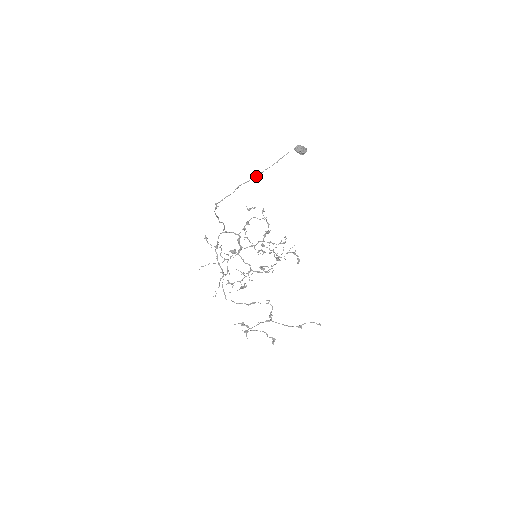
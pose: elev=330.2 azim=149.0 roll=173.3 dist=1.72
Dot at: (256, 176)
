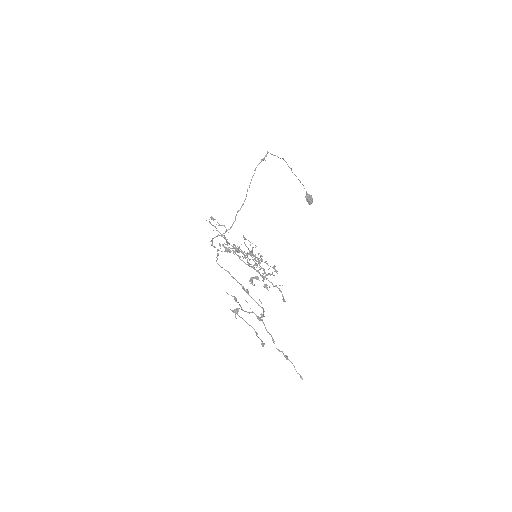
Dot at: occluded
